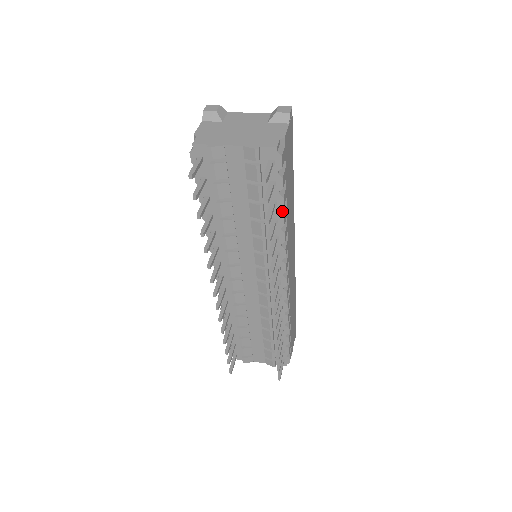
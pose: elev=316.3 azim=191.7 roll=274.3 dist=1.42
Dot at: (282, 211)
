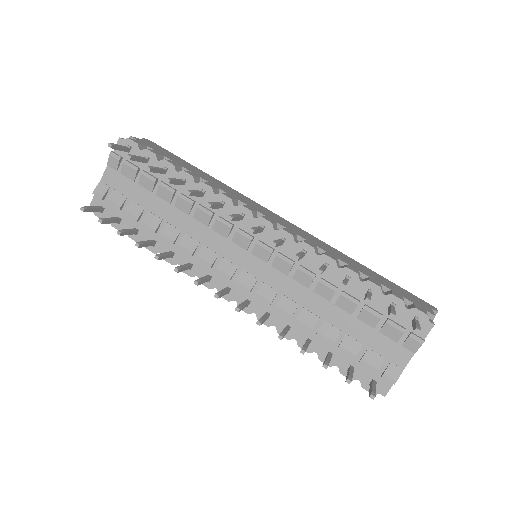
Dot at: (181, 172)
